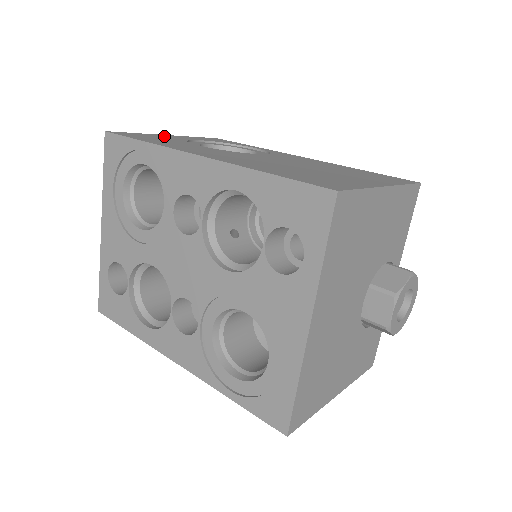
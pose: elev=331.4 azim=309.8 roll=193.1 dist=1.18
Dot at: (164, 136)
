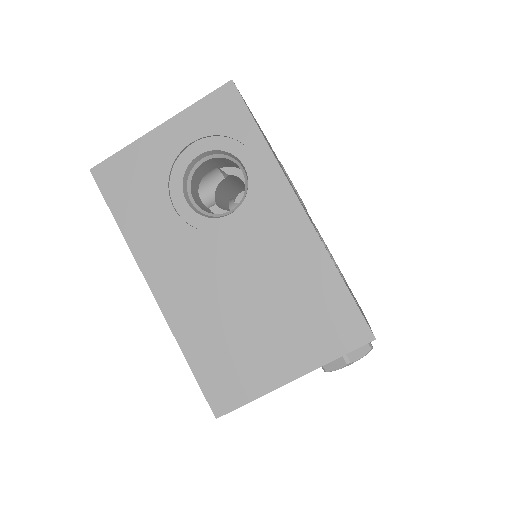
Dot at: (150, 149)
